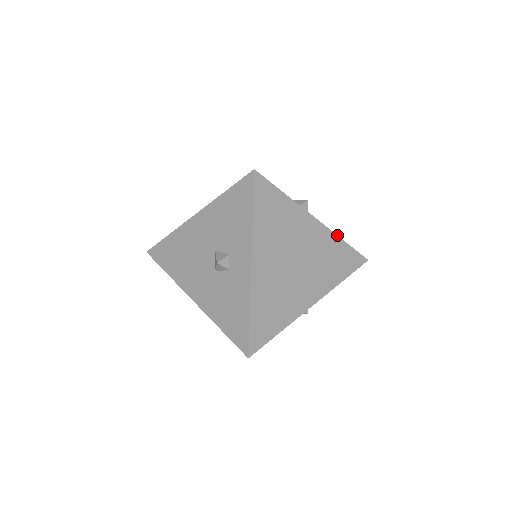
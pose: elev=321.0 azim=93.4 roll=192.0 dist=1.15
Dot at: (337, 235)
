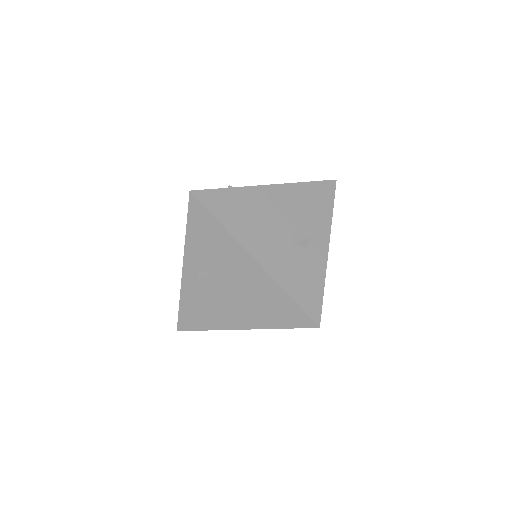
Dot at: occluded
